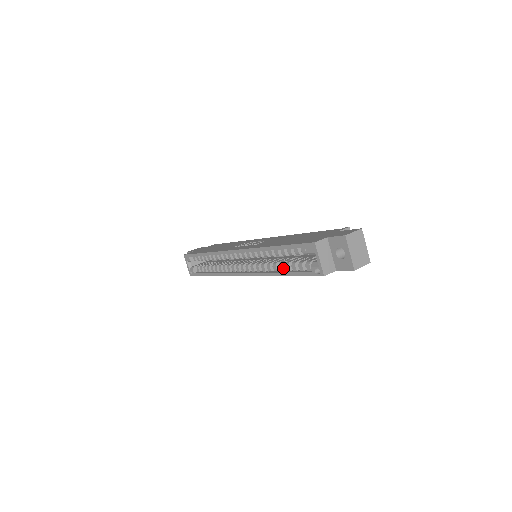
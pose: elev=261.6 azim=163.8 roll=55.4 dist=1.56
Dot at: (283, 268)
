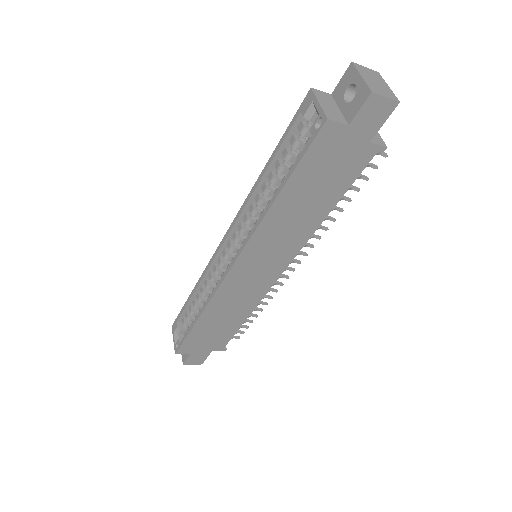
Dot at: occluded
